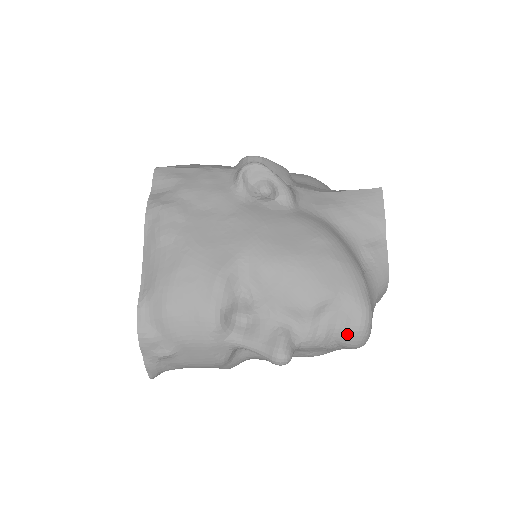
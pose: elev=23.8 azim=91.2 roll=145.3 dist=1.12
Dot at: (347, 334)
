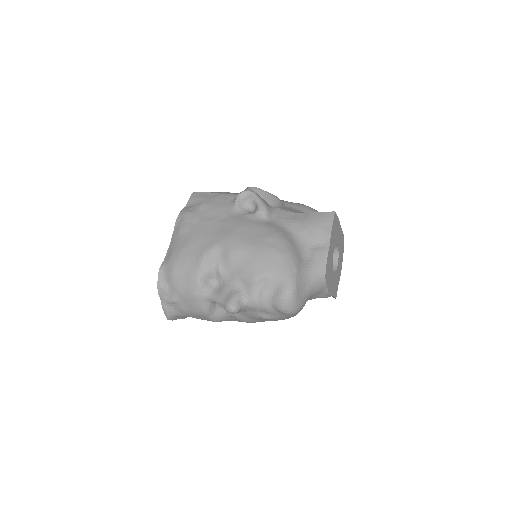
Dot at: (277, 300)
